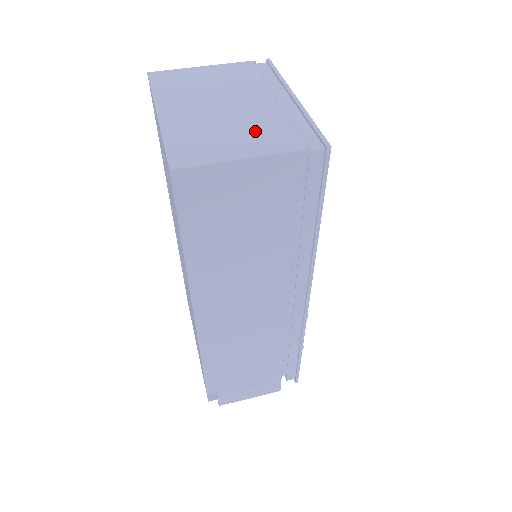
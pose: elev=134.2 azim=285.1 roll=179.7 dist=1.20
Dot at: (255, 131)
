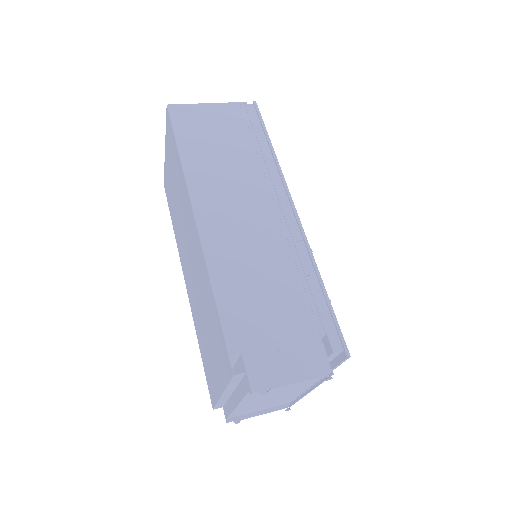
Dot at: occluded
